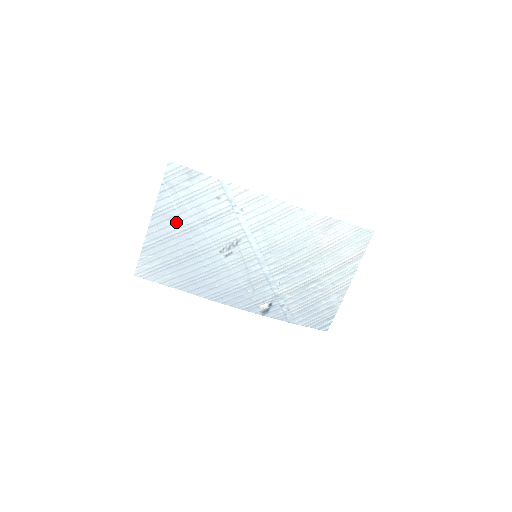
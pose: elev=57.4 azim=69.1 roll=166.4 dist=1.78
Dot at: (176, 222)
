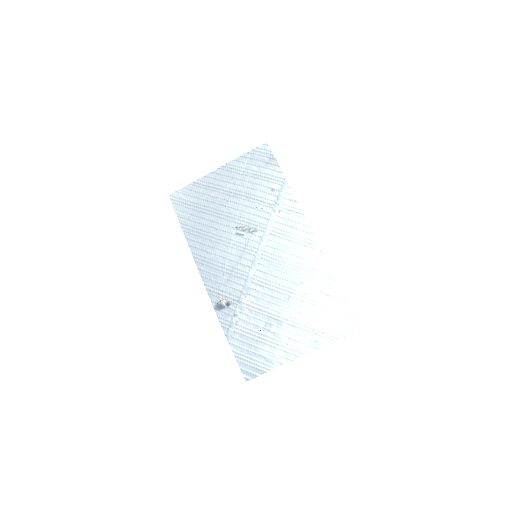
Dot at: (231, 182)
